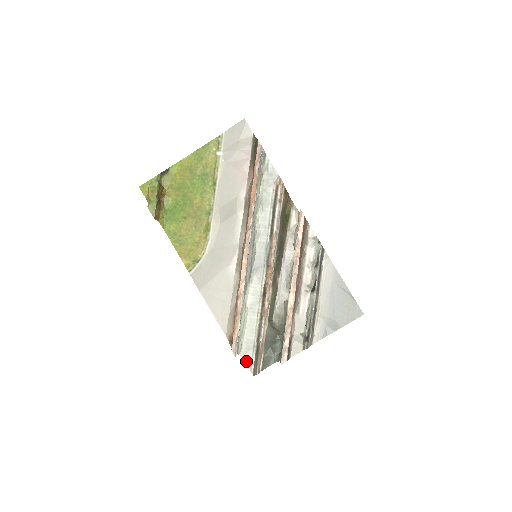
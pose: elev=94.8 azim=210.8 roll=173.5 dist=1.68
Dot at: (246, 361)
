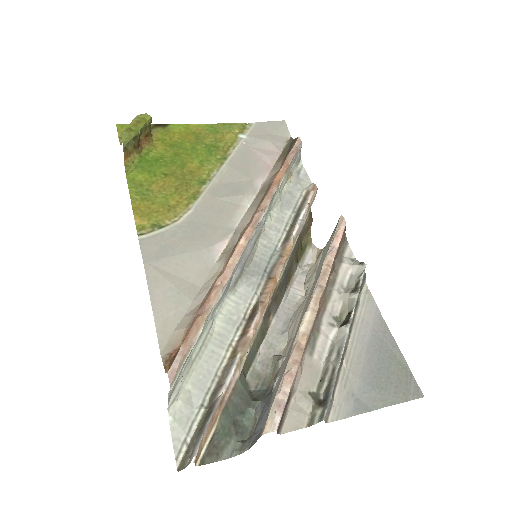
Dot at: (174, 432)
